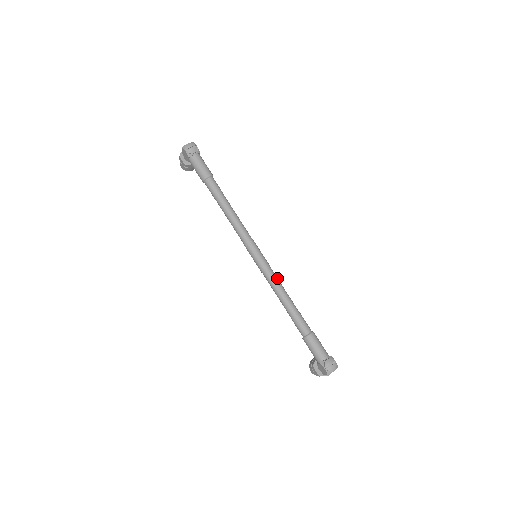
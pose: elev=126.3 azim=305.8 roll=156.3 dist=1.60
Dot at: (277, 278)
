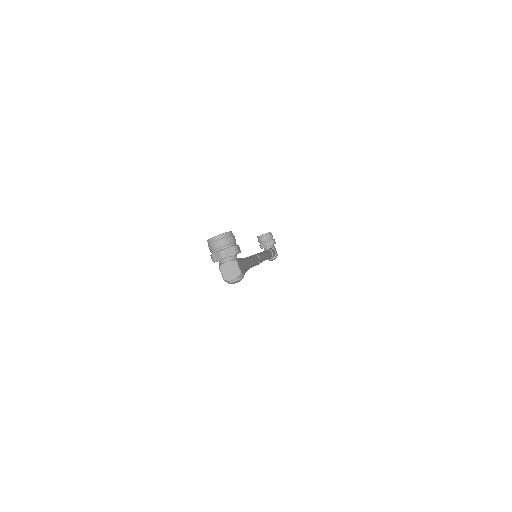
Dot at: (265, 259)
